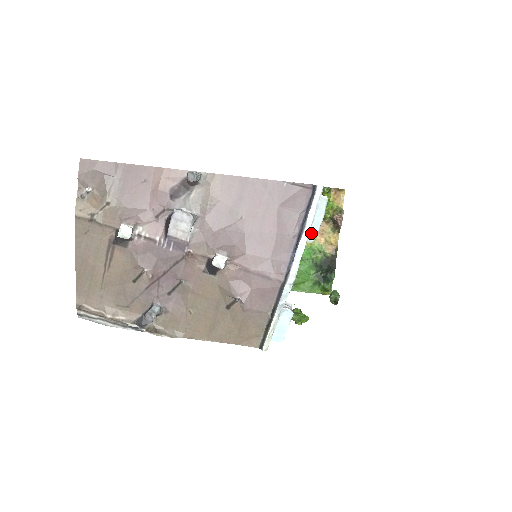
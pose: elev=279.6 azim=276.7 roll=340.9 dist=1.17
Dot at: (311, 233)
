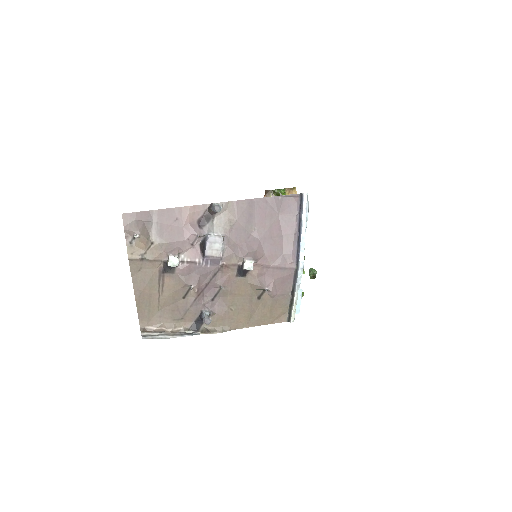
Dot at: occluded
